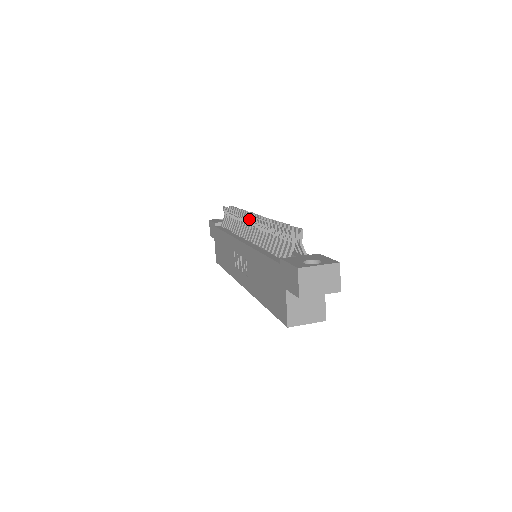
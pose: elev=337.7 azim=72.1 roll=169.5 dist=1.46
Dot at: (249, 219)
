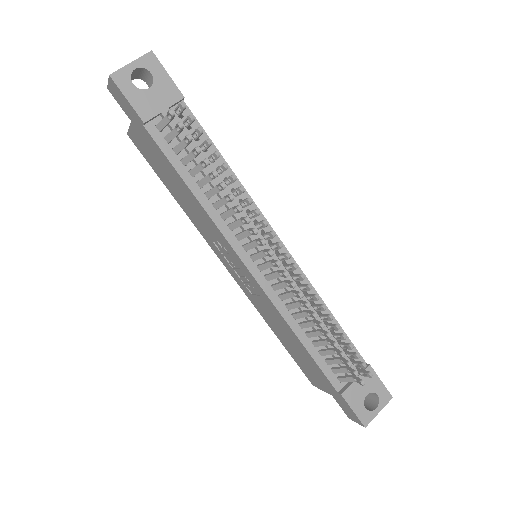
Dot at: (270, 256)
